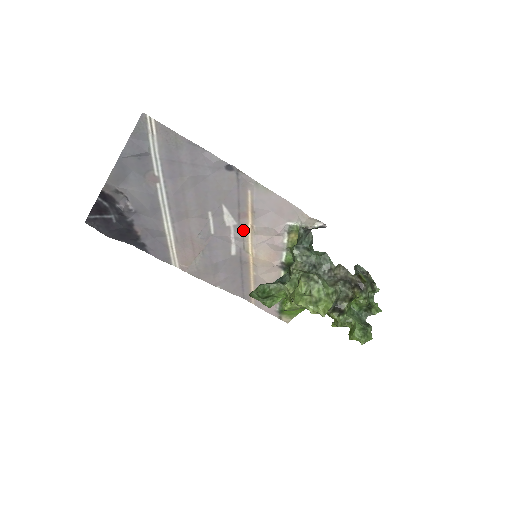
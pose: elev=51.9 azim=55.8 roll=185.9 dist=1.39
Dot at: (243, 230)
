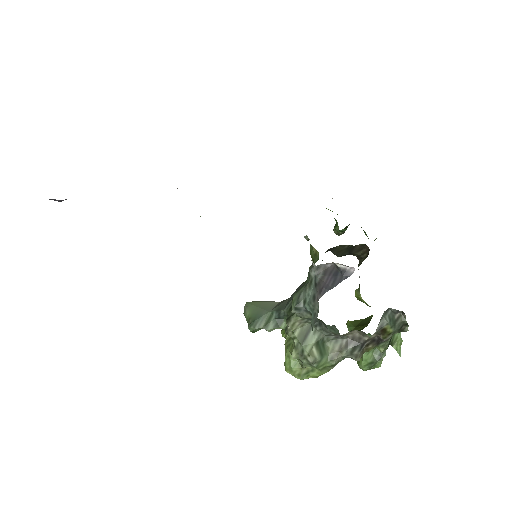
Dot at: occluded
